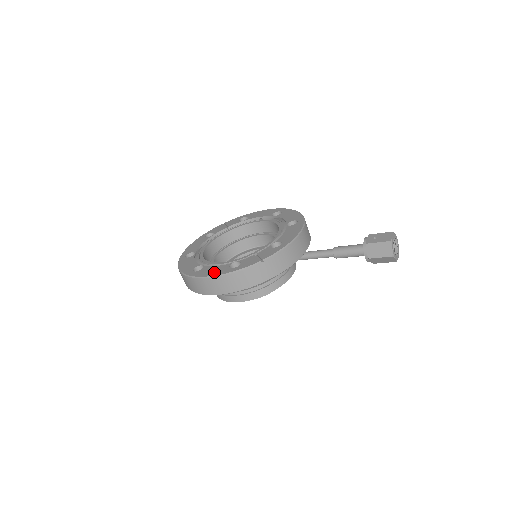
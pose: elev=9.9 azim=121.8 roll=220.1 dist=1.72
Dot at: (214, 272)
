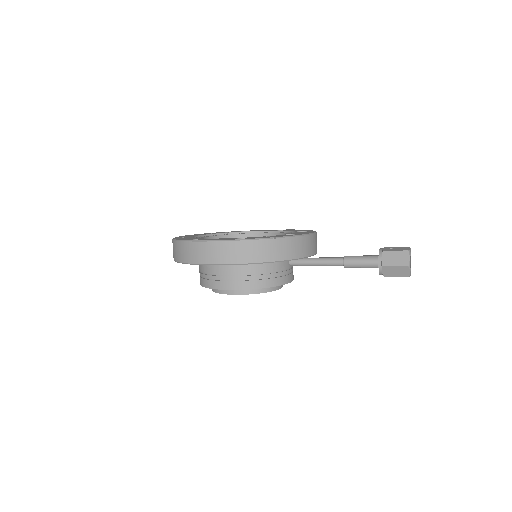
Dot at: (219, 239)
